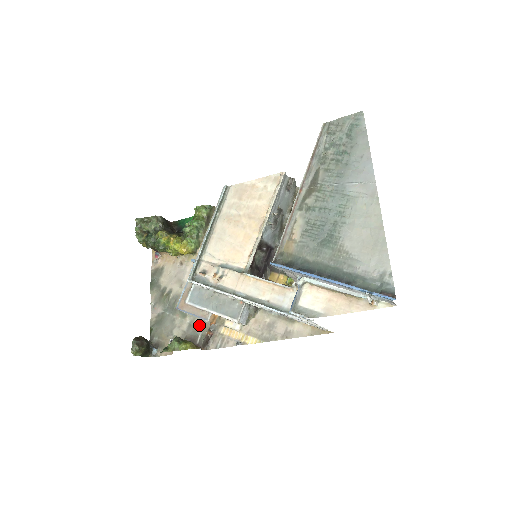
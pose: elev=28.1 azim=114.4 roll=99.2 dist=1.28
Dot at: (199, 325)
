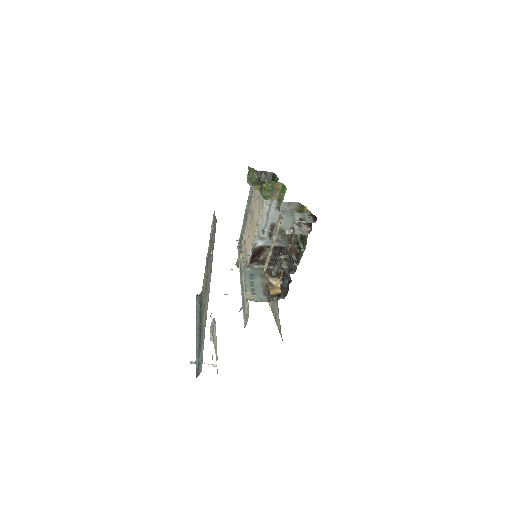
Dot at: occluded
